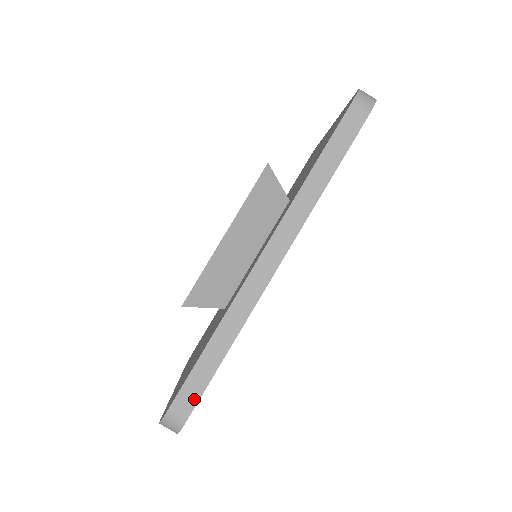
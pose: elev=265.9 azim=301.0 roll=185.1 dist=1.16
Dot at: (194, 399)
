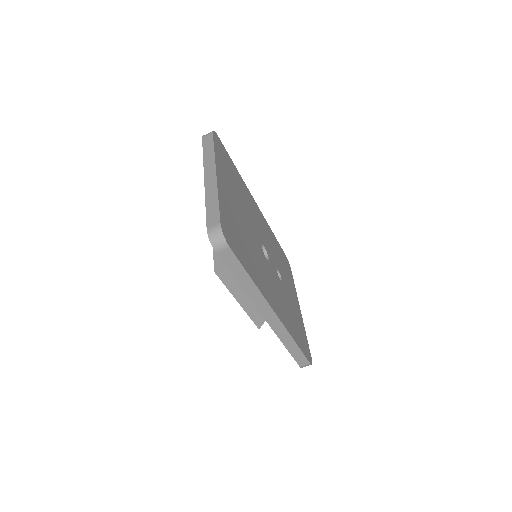
Dot at: (304, 359)
